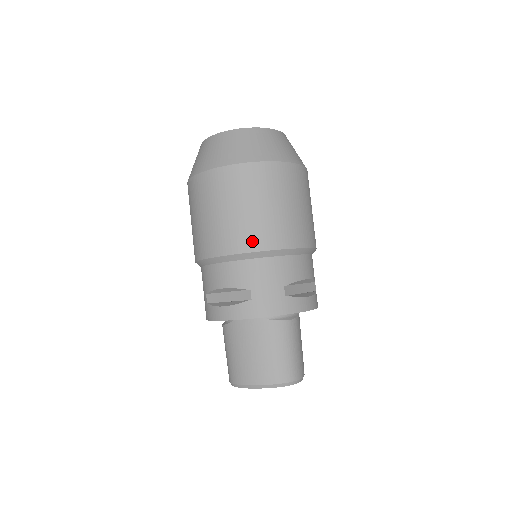
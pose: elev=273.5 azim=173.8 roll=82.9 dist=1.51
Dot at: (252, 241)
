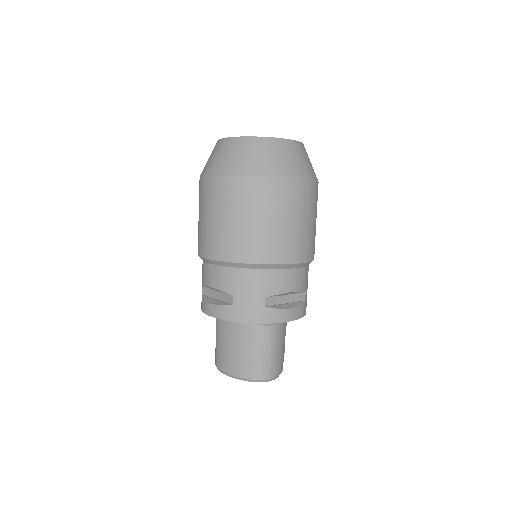
Dot at: (239, 252)
